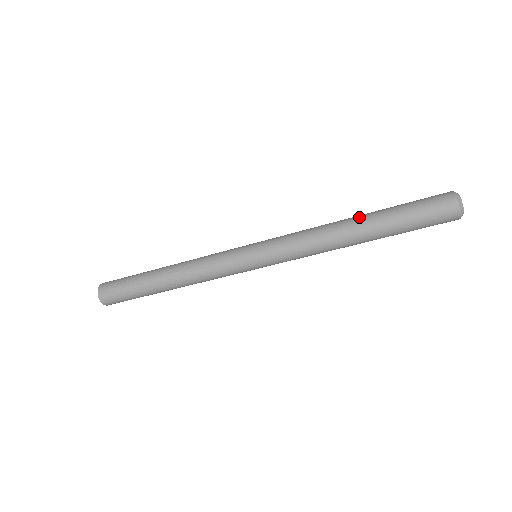
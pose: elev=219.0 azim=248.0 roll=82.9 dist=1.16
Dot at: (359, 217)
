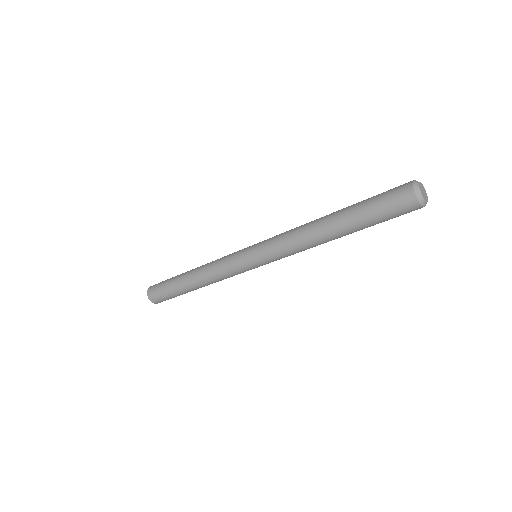
Dot at: occluded
